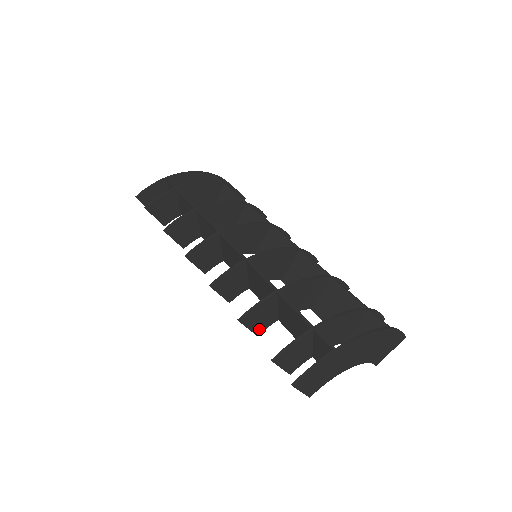
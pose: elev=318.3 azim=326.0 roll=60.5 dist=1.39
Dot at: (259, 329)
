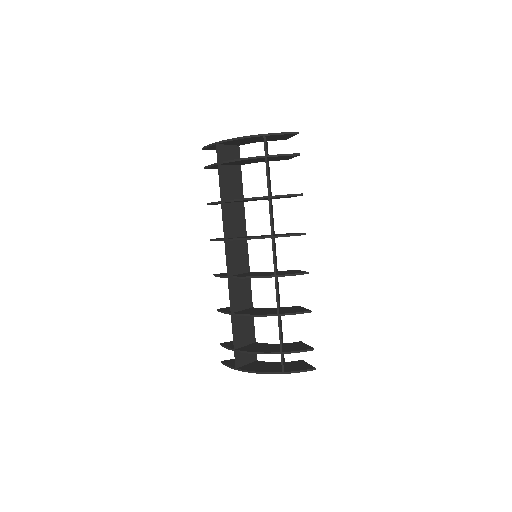
Dot at: occluded
